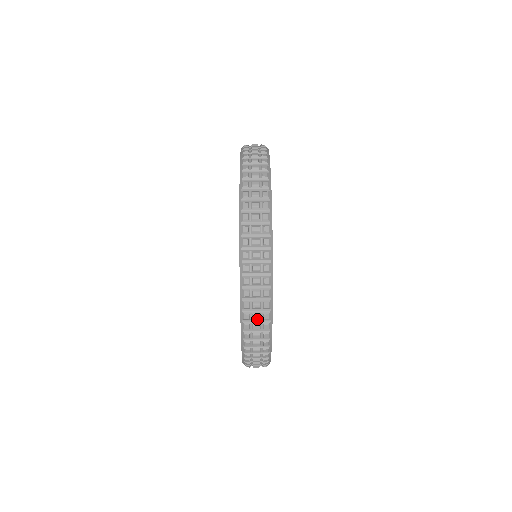
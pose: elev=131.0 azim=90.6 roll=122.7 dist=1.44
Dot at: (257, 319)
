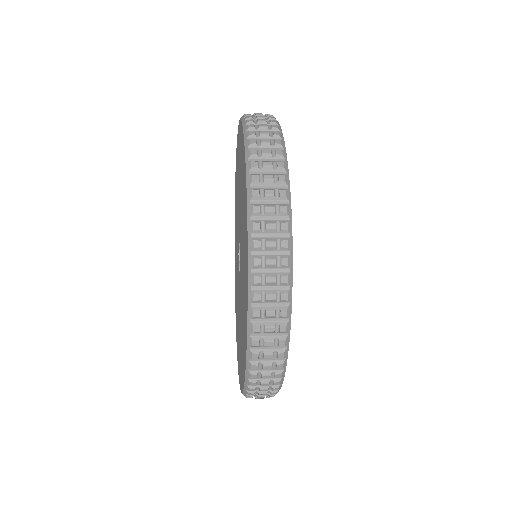
Dot at: (264, 131)
